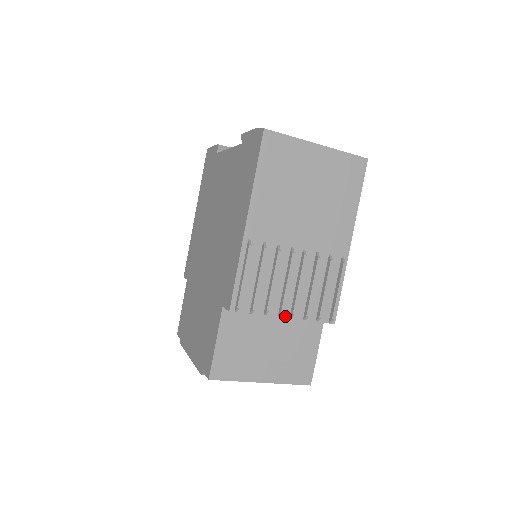
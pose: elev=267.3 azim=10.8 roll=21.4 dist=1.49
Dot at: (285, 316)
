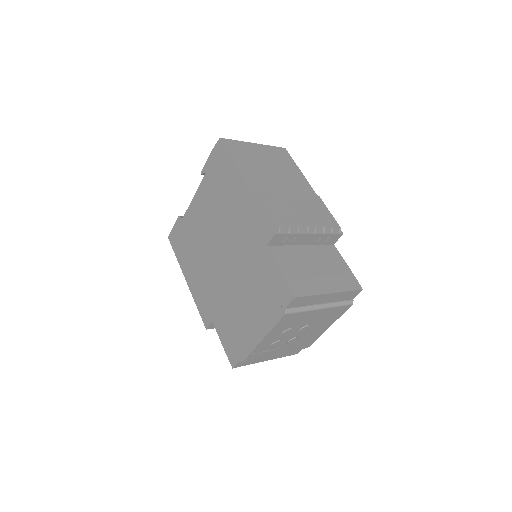
Dot at: (311, 232)
